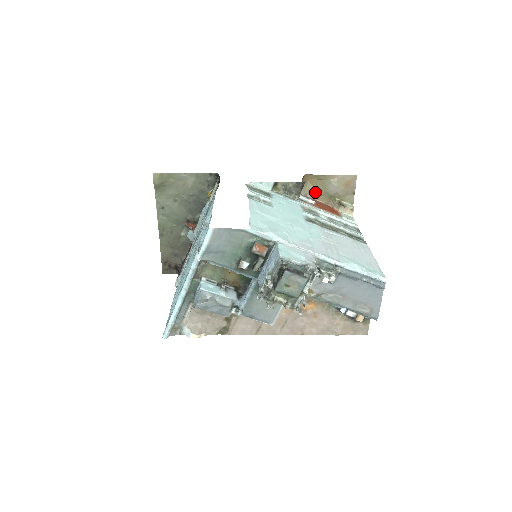
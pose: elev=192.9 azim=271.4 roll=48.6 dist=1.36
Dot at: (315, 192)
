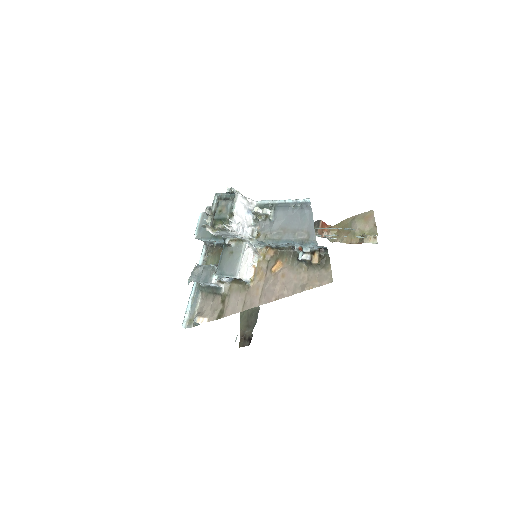
Dot at: (343, 237)
